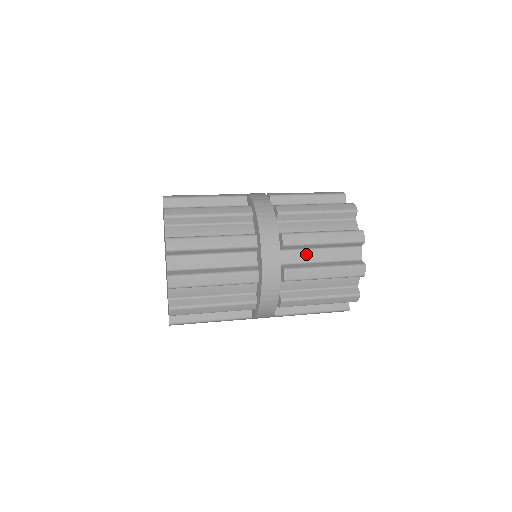
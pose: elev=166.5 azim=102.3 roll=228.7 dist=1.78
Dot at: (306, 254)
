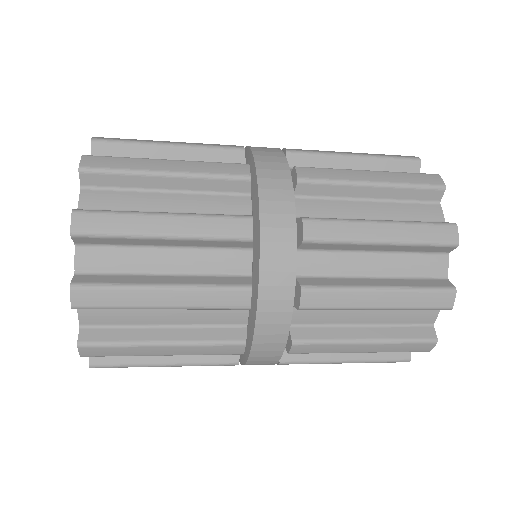
Dot at: occluded
